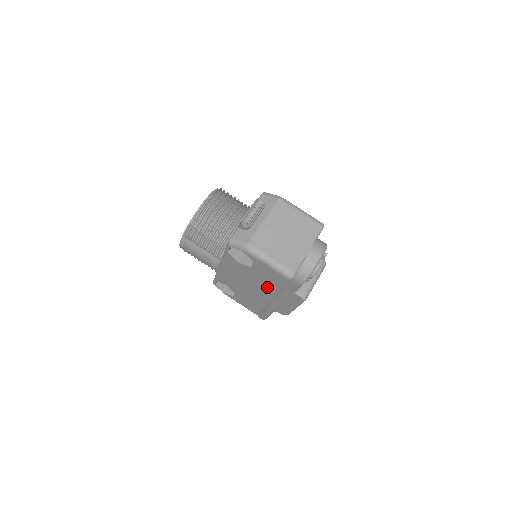
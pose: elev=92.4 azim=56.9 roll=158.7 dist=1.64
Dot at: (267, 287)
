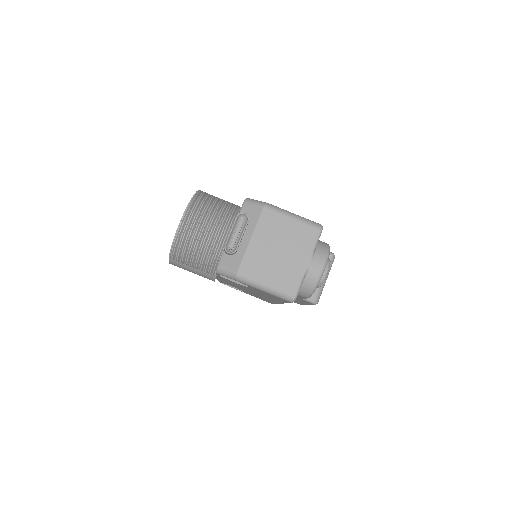
Dot at: (272, 298)
